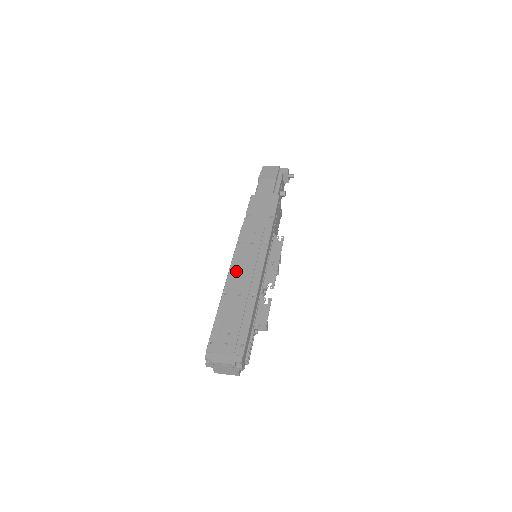
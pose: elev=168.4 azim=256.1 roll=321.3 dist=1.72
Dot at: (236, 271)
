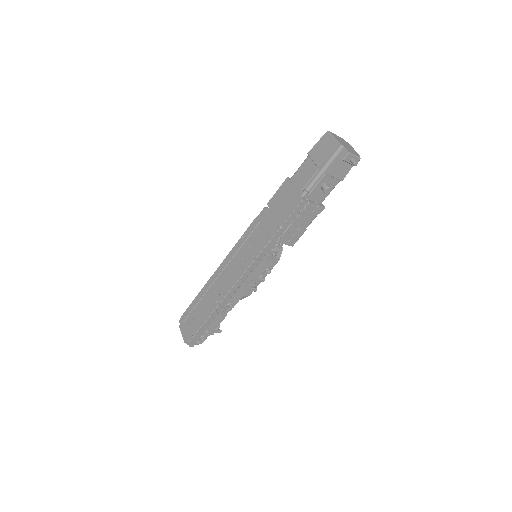
Dot at: (224, 267)
